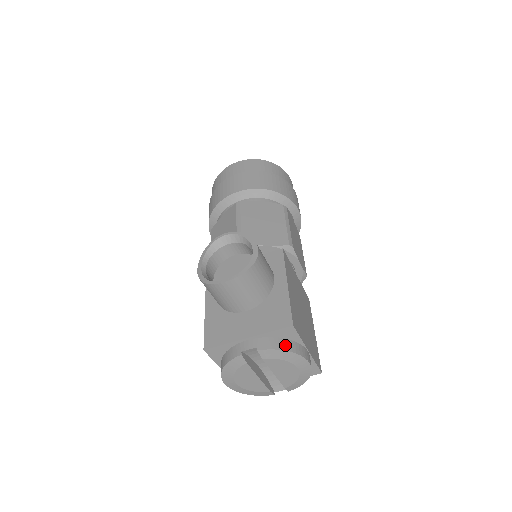
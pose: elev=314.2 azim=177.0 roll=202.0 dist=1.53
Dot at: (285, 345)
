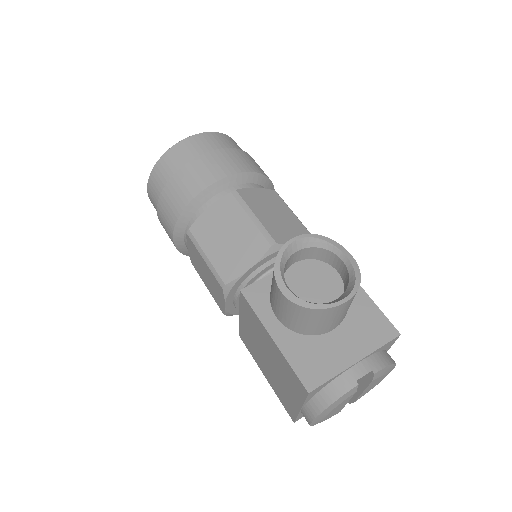
Dot at: (388, 358)
